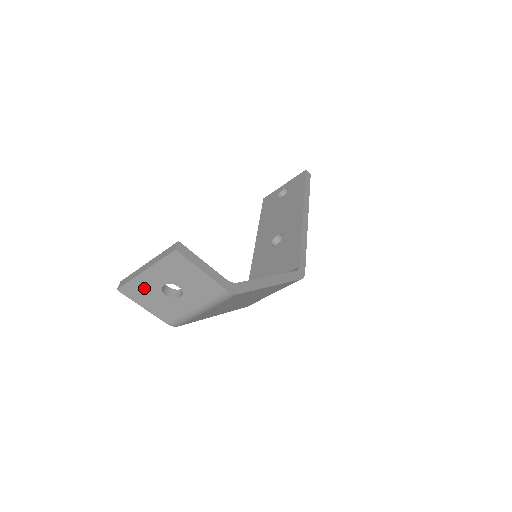
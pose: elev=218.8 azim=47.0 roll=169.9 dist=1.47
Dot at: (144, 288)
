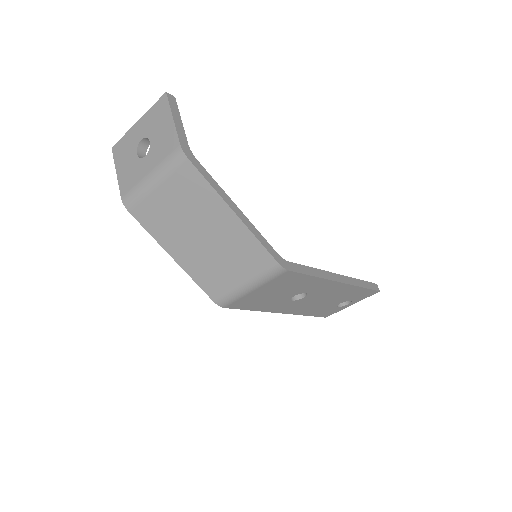
Dot at: (128, 145)
